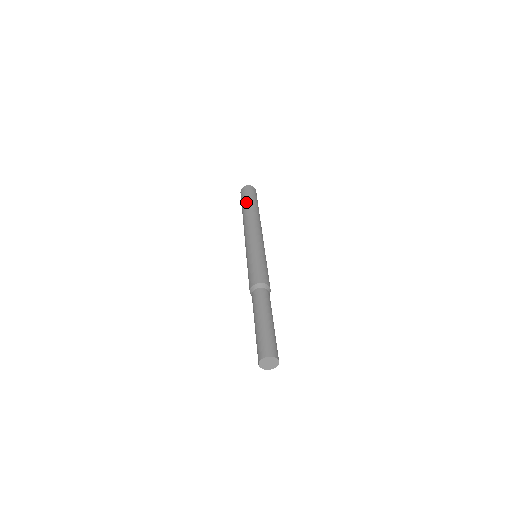
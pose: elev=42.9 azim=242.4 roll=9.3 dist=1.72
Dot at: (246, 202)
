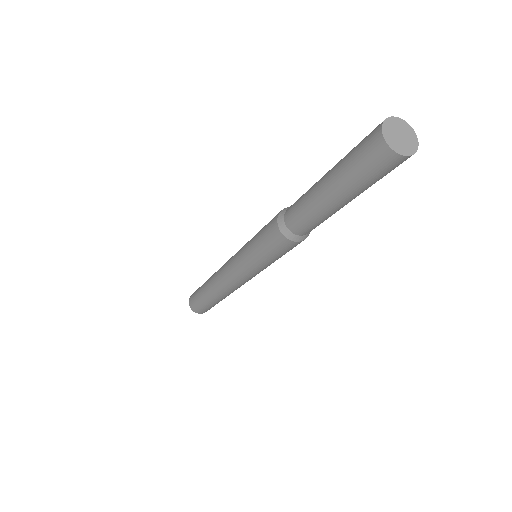
Dot at: occluded
